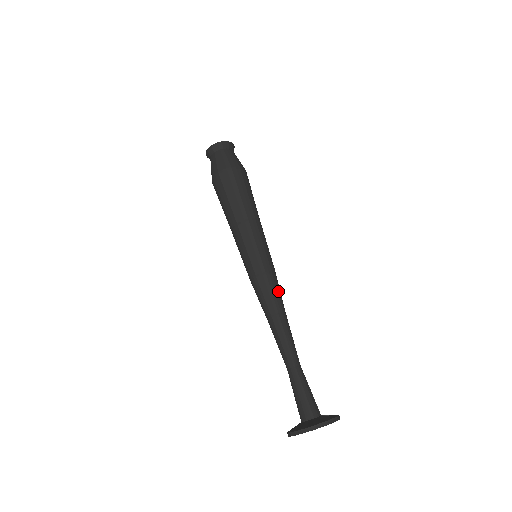
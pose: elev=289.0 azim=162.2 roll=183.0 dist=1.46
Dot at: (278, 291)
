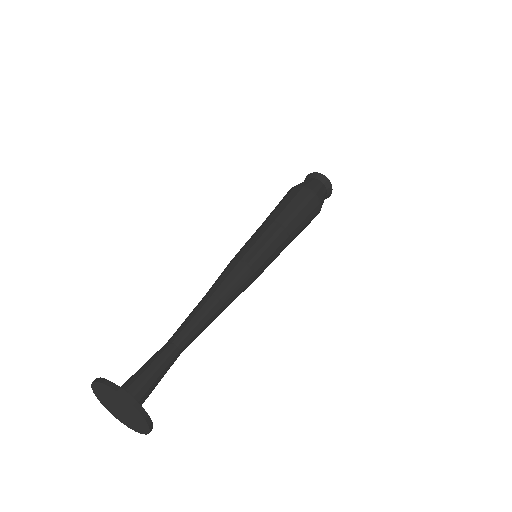
Dot at: (227, 276)
